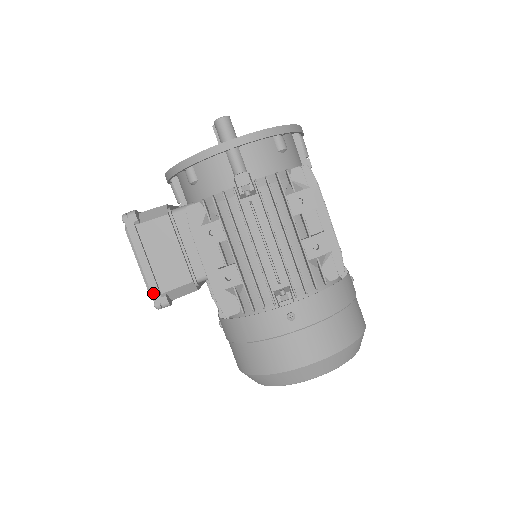
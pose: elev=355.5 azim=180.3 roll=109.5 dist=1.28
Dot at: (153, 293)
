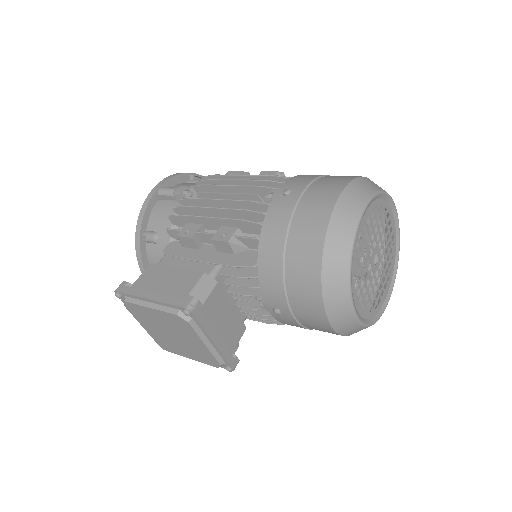
Dot at: (175, 304)
